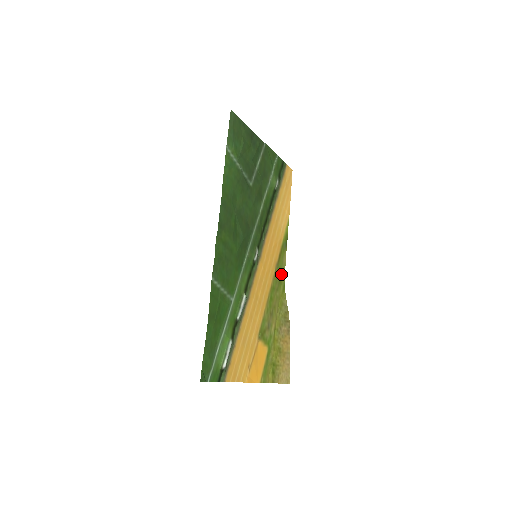
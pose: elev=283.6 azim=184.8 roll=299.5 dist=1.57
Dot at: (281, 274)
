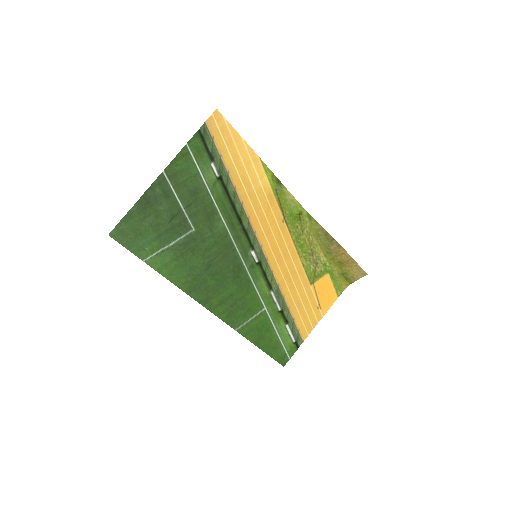
Dot at: (296, 215)
